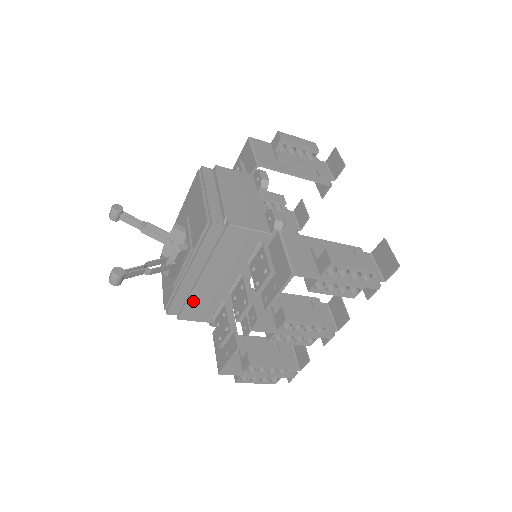
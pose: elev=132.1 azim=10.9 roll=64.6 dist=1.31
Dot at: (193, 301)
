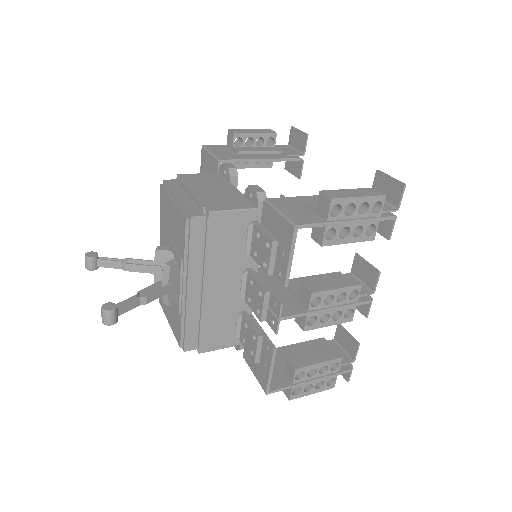
Dot at: (207, 324)
